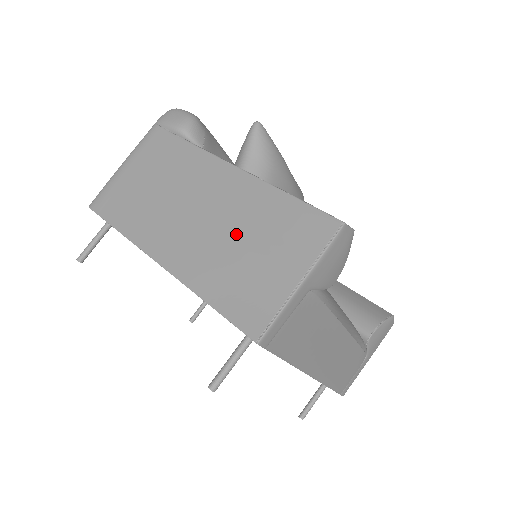
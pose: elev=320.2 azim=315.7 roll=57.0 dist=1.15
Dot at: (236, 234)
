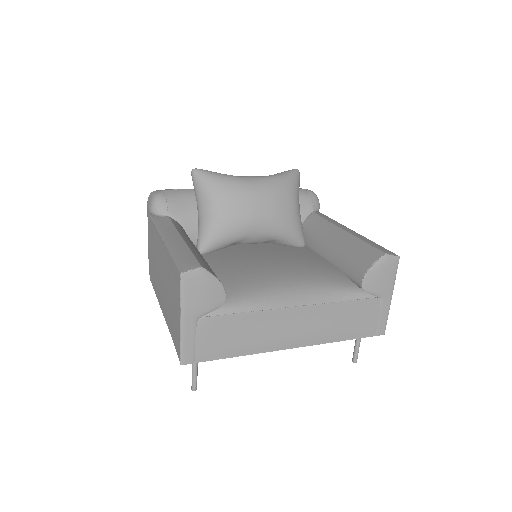
Dot at: (167, 289)
